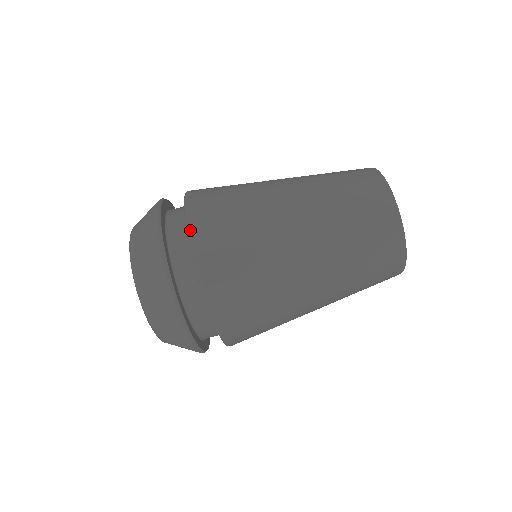
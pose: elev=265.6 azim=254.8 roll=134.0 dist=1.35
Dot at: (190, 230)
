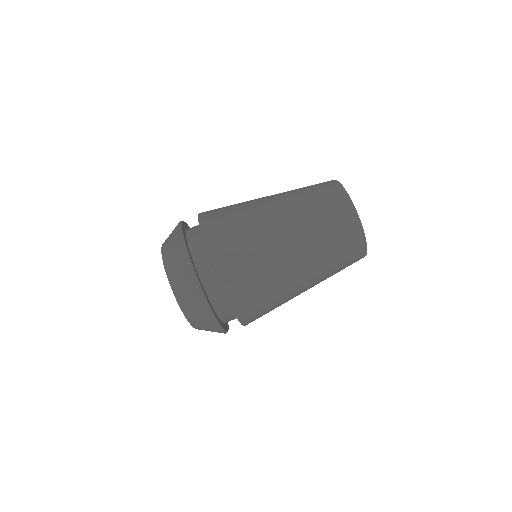
Dot at: (222, 282)
